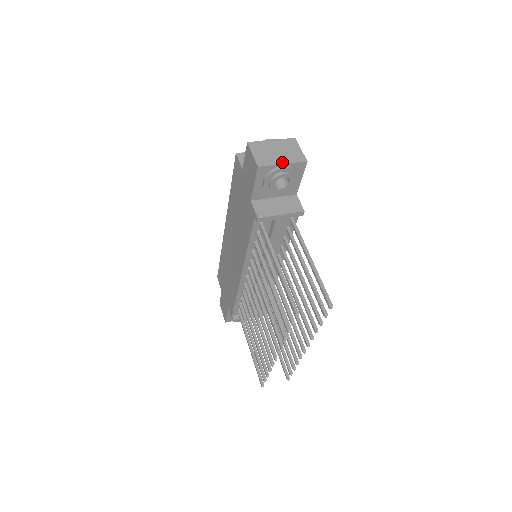
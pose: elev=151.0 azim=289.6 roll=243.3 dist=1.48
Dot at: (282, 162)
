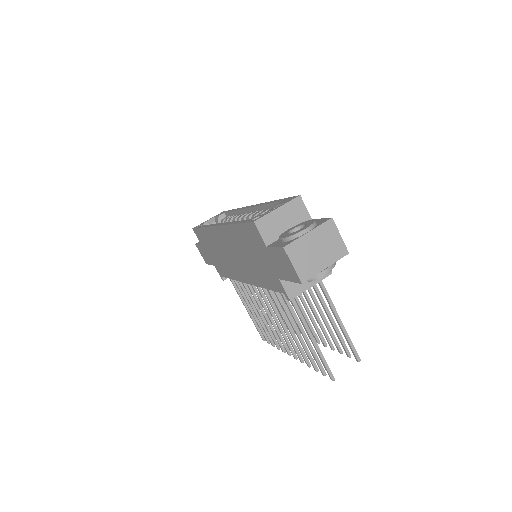
Dot at: (325, 266)
